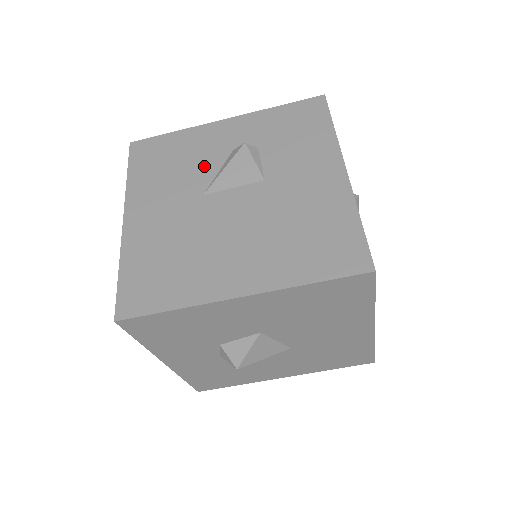
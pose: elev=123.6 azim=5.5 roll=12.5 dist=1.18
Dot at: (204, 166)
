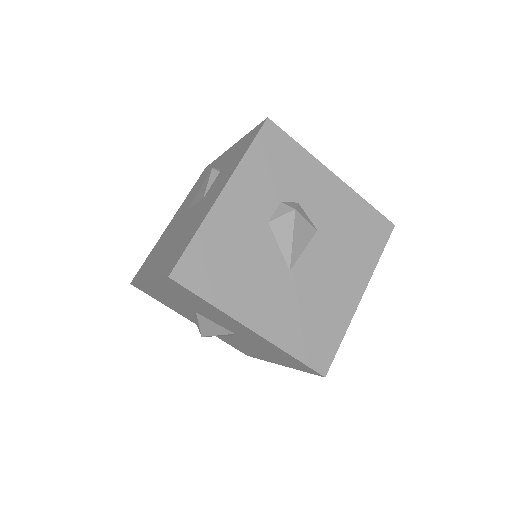
Dot at: occluded
